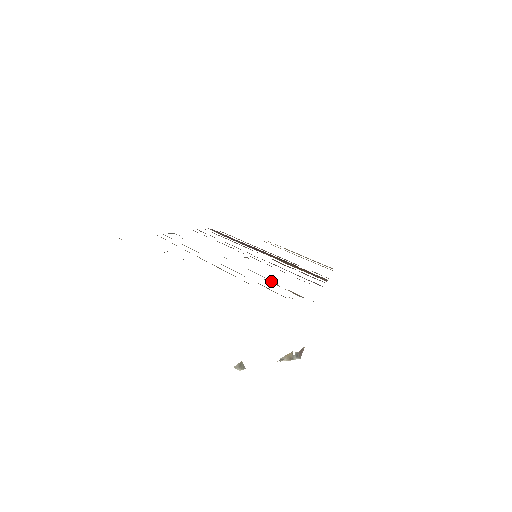
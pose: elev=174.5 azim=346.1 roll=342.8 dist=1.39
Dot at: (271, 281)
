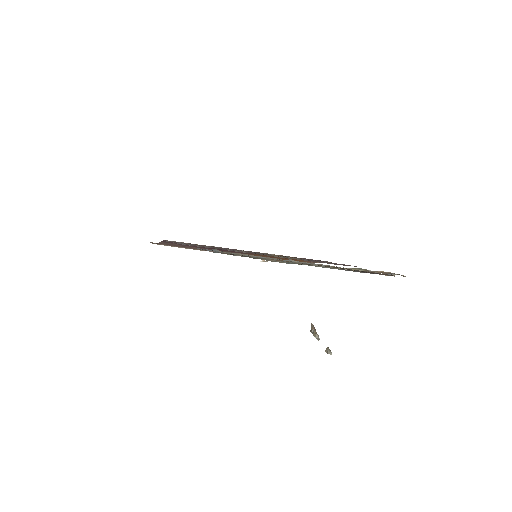
Dot at: (355, 268)
